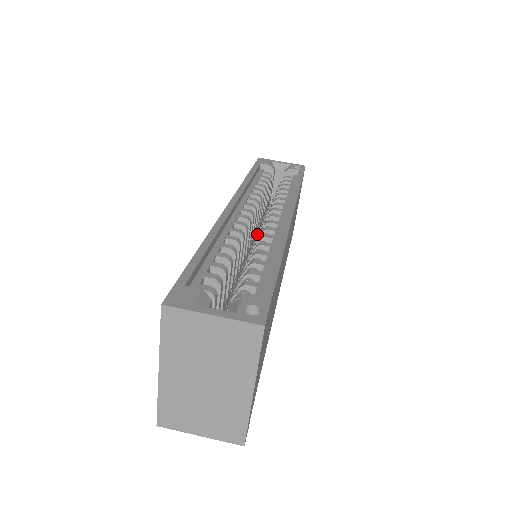
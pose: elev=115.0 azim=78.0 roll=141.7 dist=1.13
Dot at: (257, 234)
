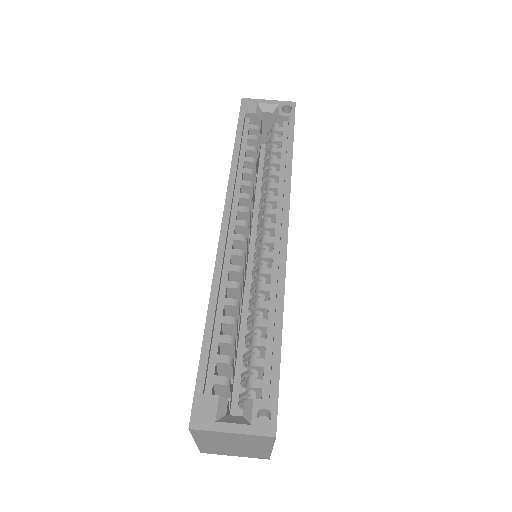
Dot at: (253, 210)
